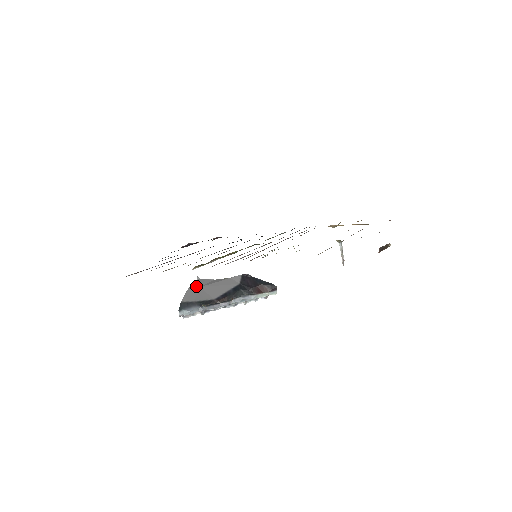
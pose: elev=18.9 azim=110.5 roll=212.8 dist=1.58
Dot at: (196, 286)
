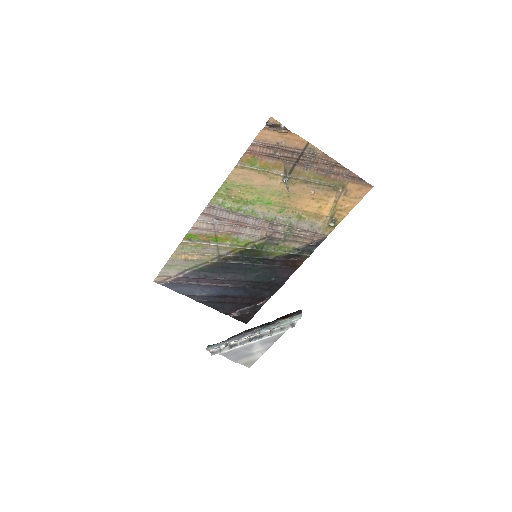
Dot at: occluded
